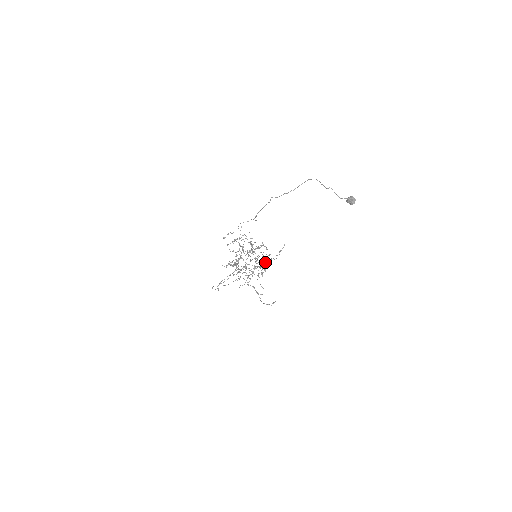
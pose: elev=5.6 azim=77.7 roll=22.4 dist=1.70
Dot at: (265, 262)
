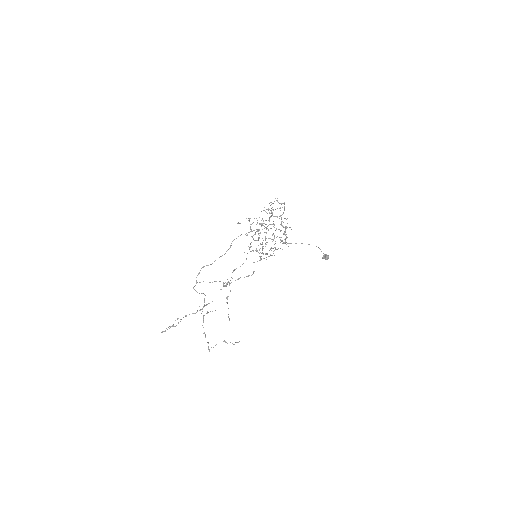
Dot at: (286, 234)
